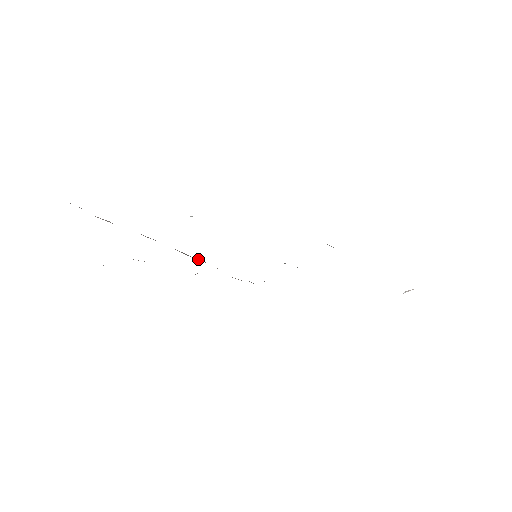
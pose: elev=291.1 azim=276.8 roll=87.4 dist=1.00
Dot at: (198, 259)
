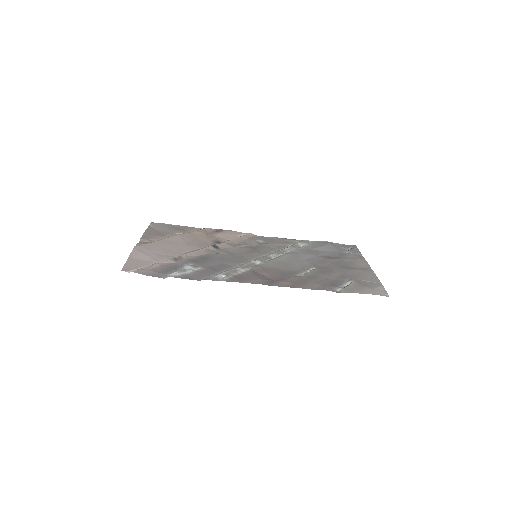
Dot at: (219, 245)
